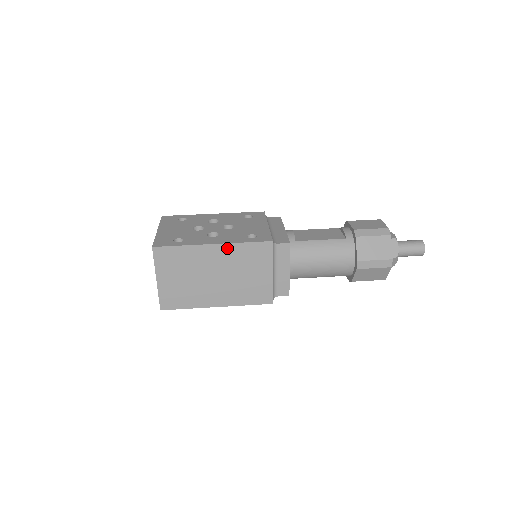
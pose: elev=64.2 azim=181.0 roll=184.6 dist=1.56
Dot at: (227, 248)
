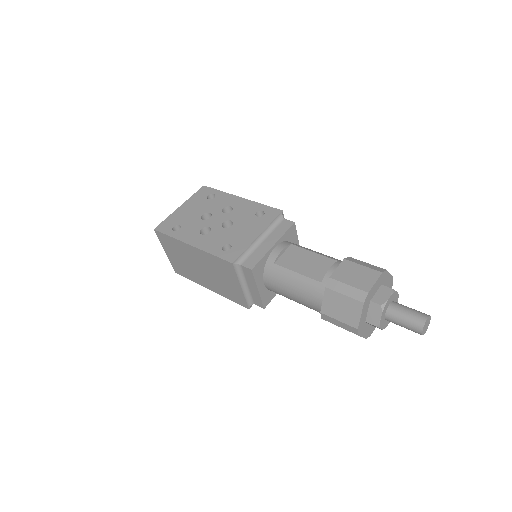
Dot at: (201, 252)
